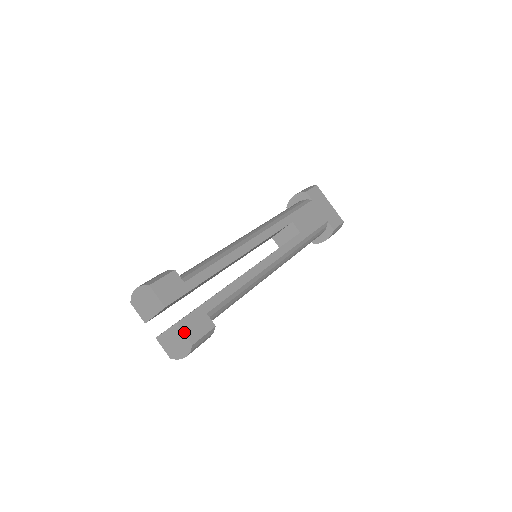
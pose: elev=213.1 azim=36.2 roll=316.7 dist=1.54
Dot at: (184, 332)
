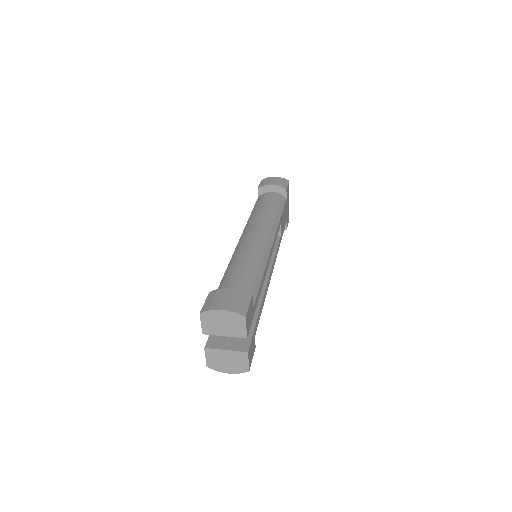
Dot at: (249, 360)
